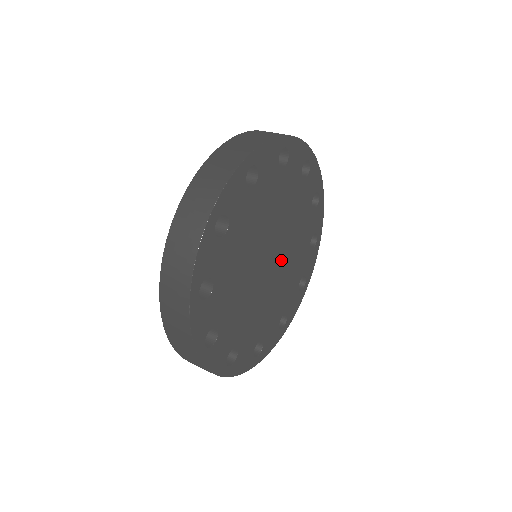
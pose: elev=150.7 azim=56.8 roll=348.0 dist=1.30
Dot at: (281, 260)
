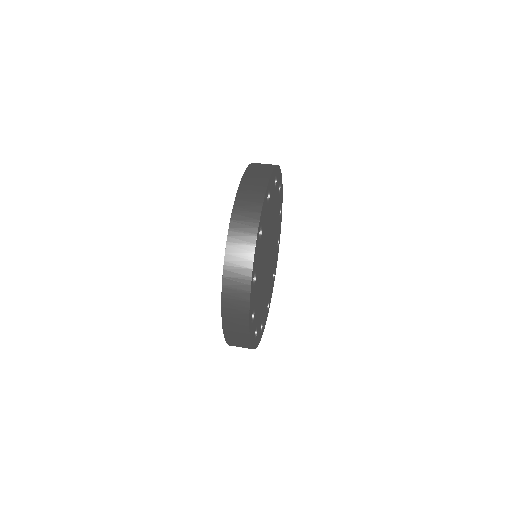
Dot at: (269, 266)
